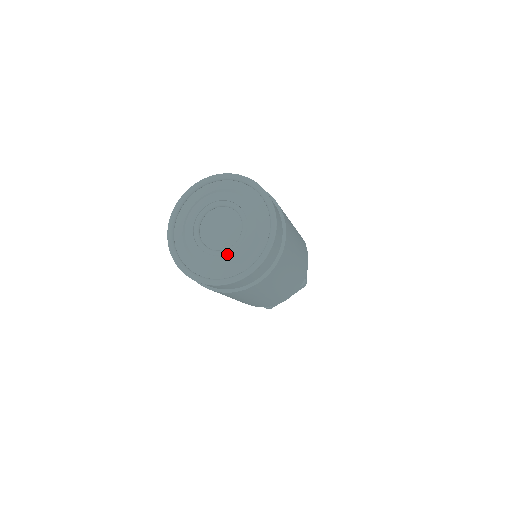
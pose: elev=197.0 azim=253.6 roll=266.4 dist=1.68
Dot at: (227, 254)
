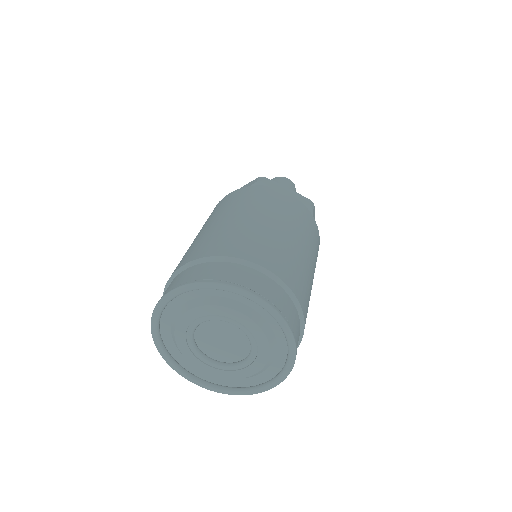
Dot at: (236, 371)
